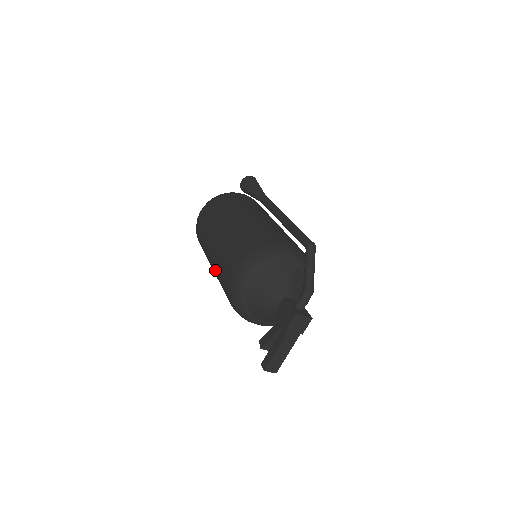
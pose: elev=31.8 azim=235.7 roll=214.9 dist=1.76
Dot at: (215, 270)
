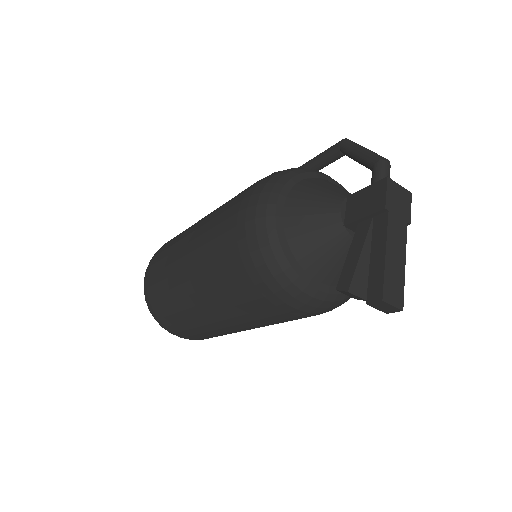
Dot at: (203, 272)
